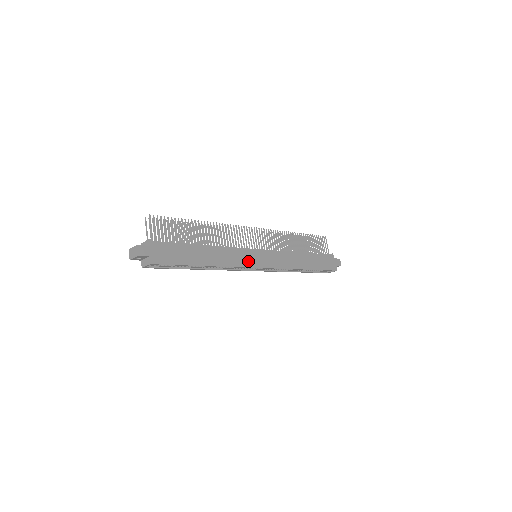
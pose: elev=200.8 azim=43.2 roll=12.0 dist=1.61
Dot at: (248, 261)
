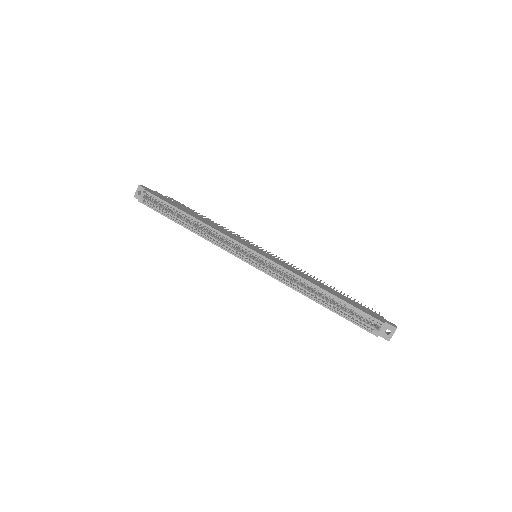
Dot at: (239, 241)
